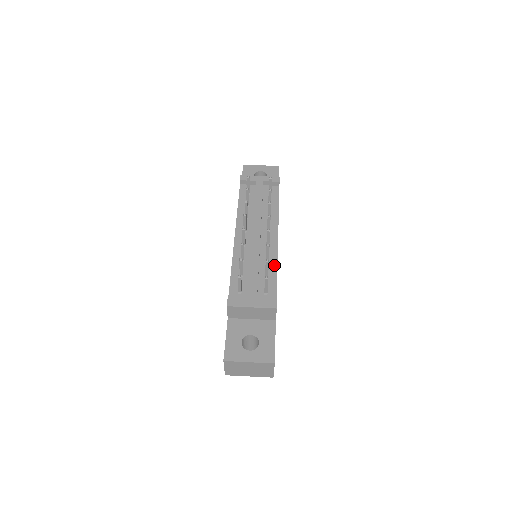
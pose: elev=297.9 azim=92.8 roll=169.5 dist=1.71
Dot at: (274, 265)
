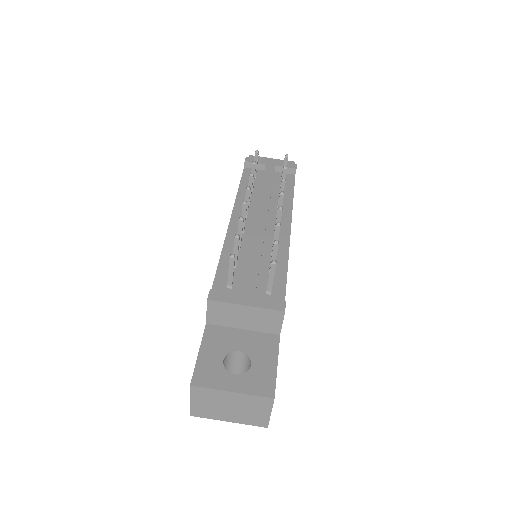
Dot at: (283, 258)
